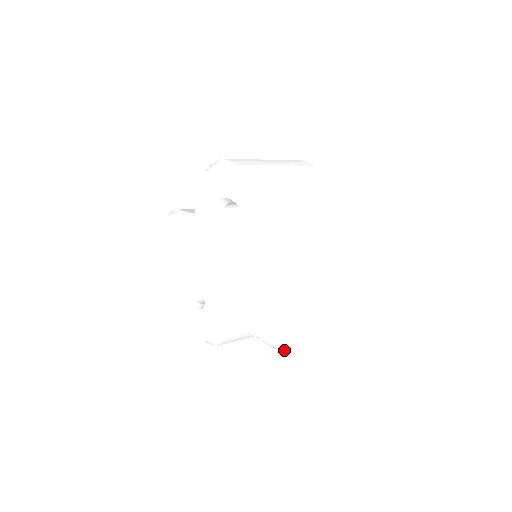
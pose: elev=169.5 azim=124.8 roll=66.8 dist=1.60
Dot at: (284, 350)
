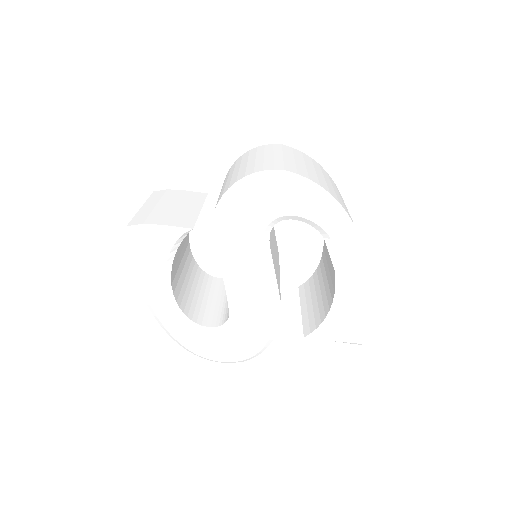
Dot at: (363, 342)
